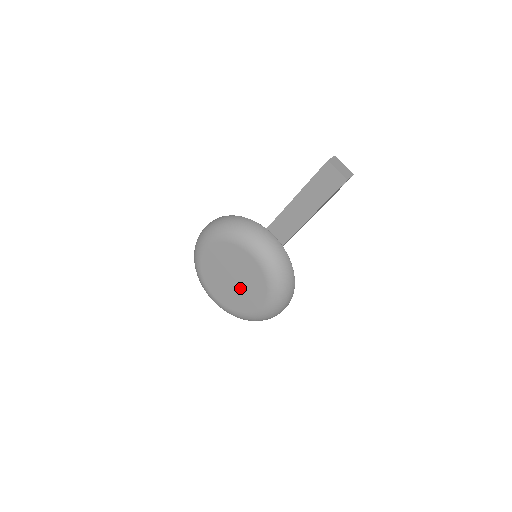
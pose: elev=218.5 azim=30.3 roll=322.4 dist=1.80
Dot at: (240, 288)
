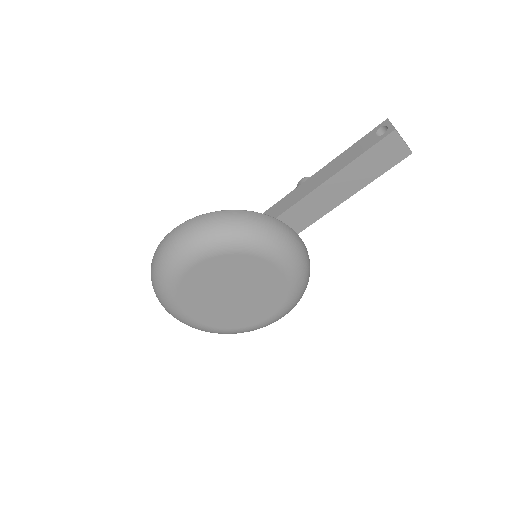
Dot at: (243, 303)
